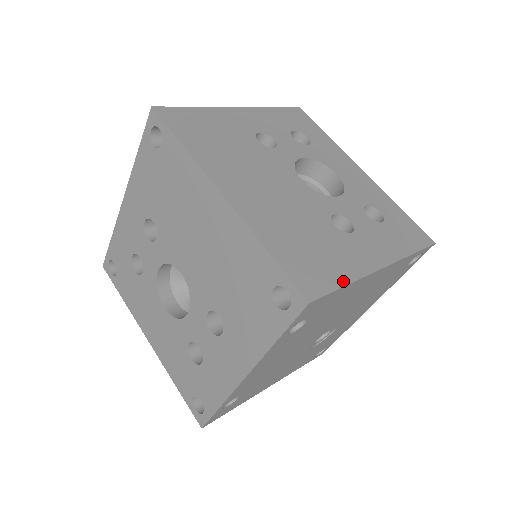
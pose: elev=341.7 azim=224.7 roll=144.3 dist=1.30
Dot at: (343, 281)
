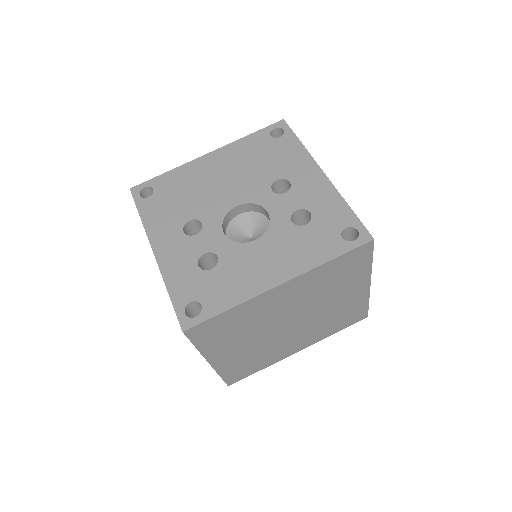
Dot at: occluded
